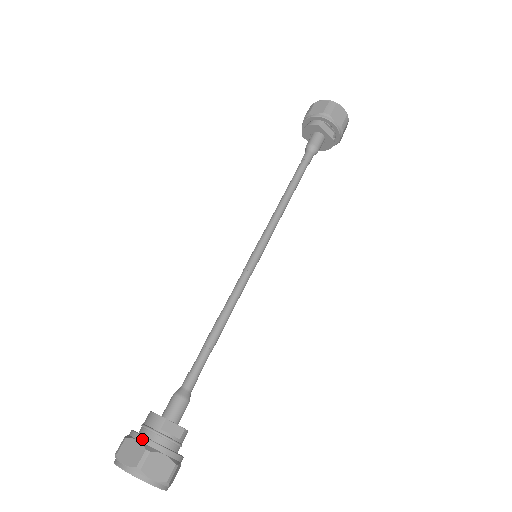
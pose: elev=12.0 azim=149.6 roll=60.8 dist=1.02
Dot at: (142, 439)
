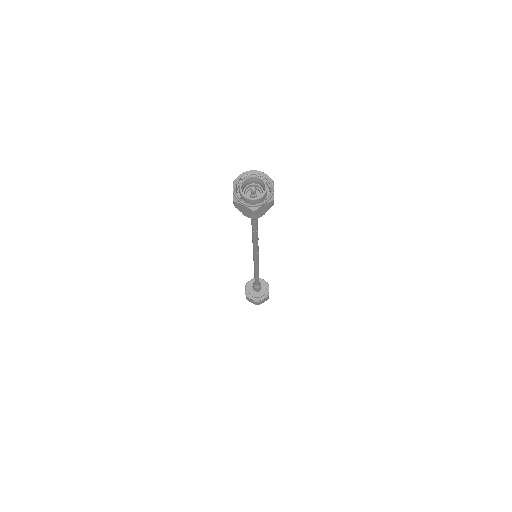
Dot at: occluded
